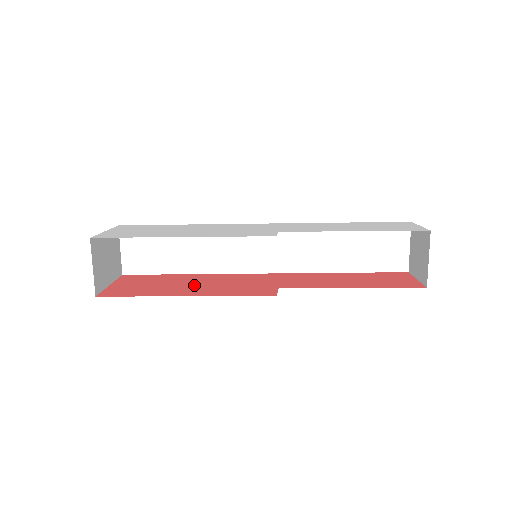
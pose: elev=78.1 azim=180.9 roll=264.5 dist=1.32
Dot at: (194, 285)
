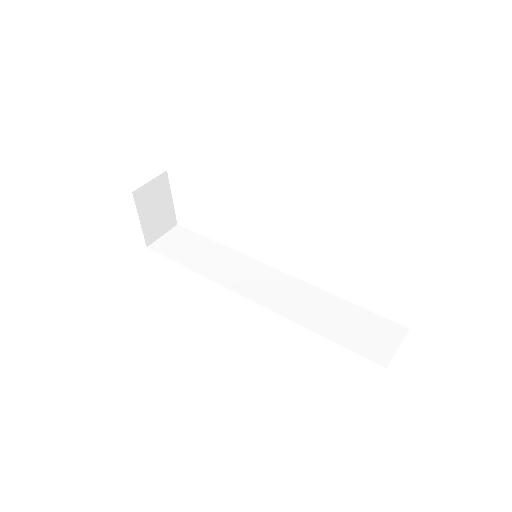
Dot at: occluded
